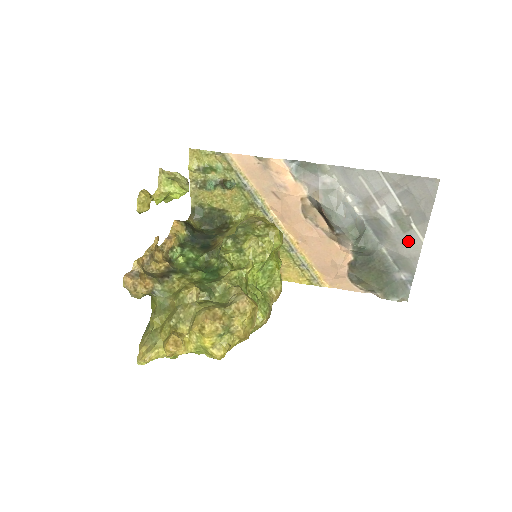
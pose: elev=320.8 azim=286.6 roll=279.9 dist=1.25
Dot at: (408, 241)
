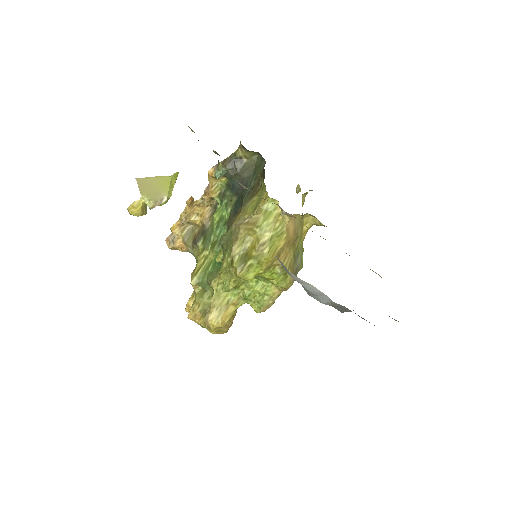
Dot at: occluded
